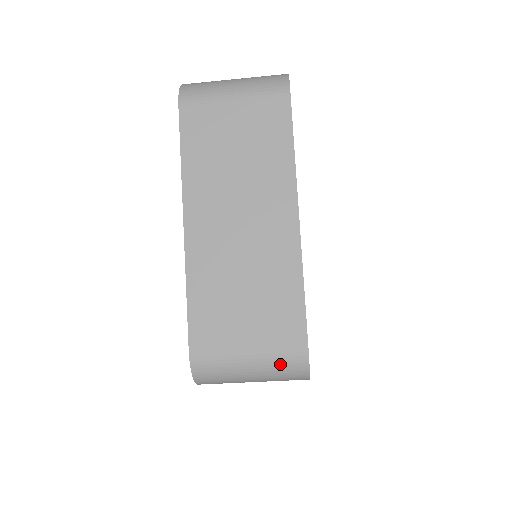
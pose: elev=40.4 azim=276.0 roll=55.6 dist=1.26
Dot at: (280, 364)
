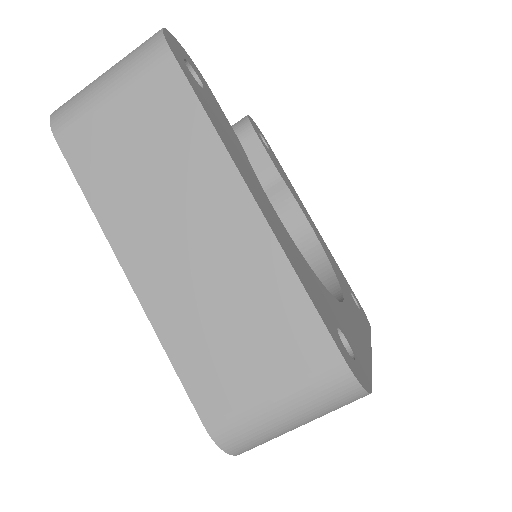
Dot at: (321, 396)
